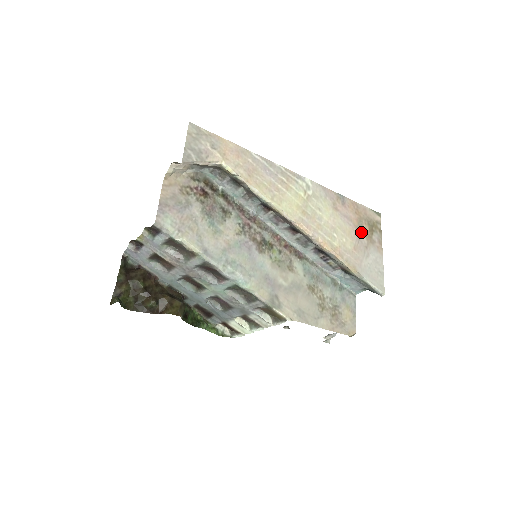
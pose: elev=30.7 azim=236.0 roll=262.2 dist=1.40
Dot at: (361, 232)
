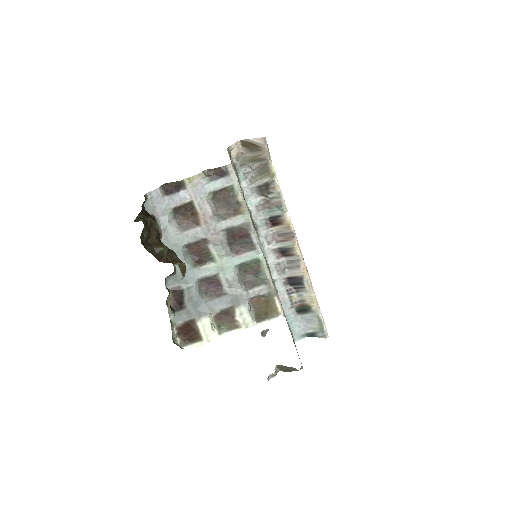
Dot at: occluded
